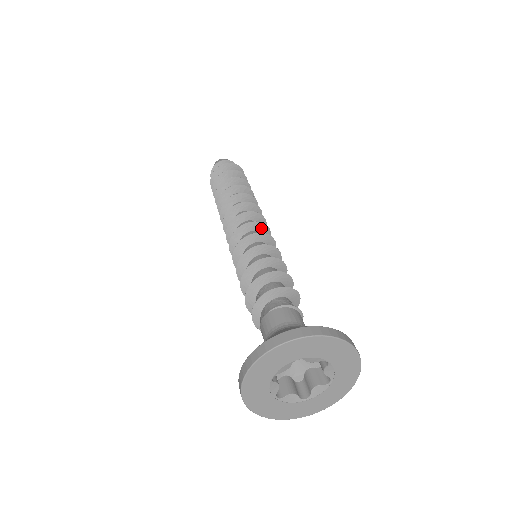
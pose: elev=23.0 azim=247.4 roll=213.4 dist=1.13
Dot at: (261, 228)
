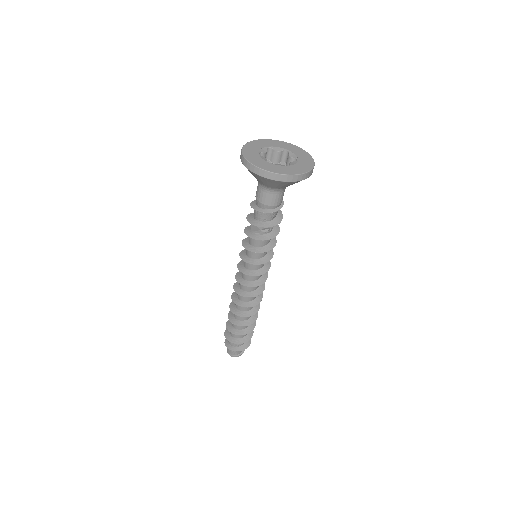
Dot at: occluded
